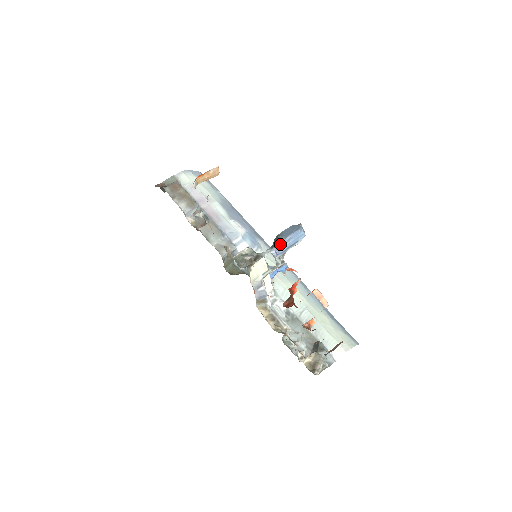
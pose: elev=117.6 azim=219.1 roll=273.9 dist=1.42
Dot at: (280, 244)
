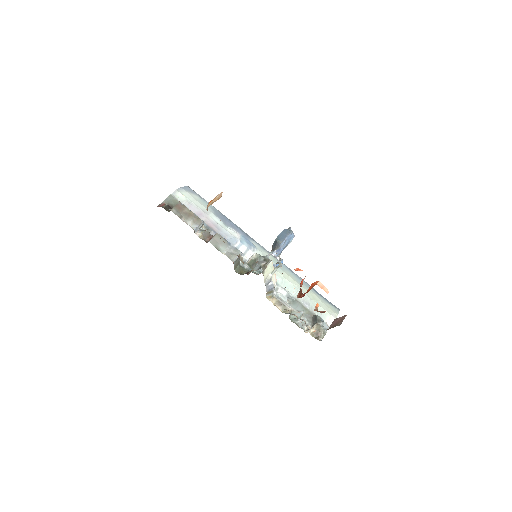
Dot at: (279, 247)
